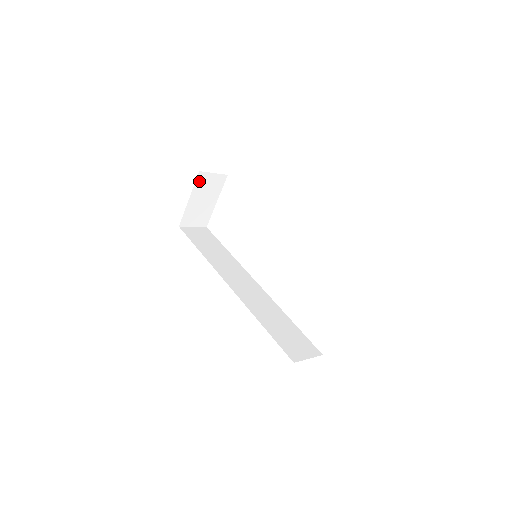
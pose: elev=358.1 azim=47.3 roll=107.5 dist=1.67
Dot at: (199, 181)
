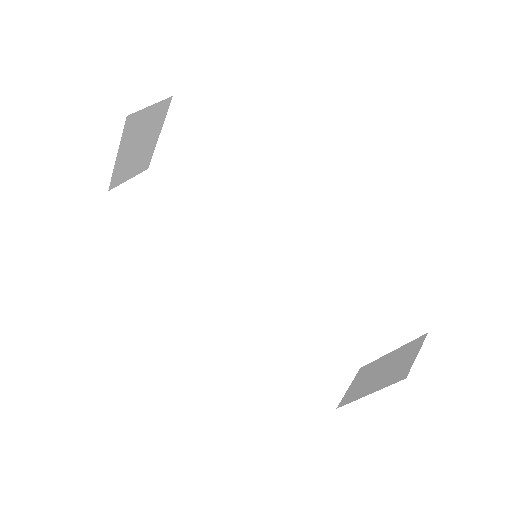
Dot at: (128, 127)
